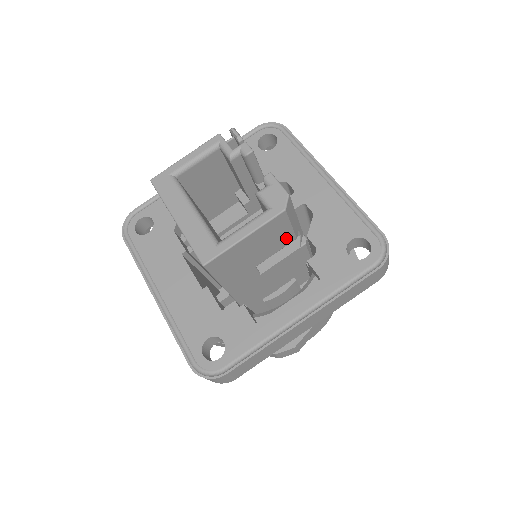
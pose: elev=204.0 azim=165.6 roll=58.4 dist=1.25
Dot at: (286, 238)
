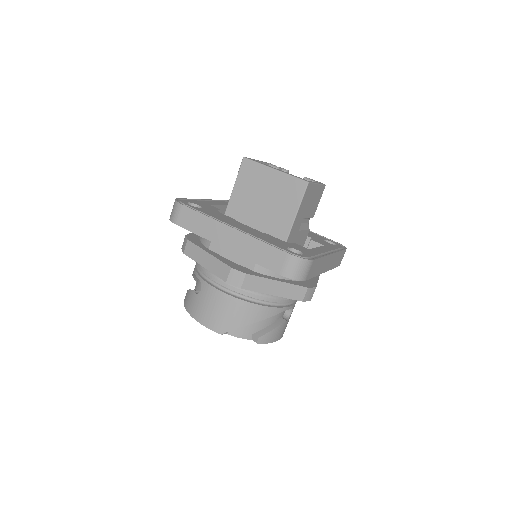
Dot at: (314, 211)
